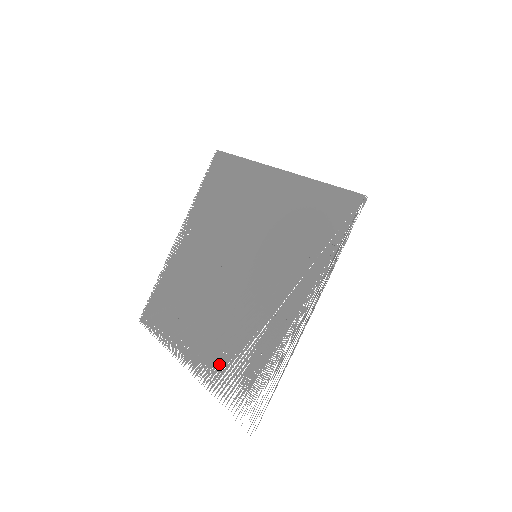
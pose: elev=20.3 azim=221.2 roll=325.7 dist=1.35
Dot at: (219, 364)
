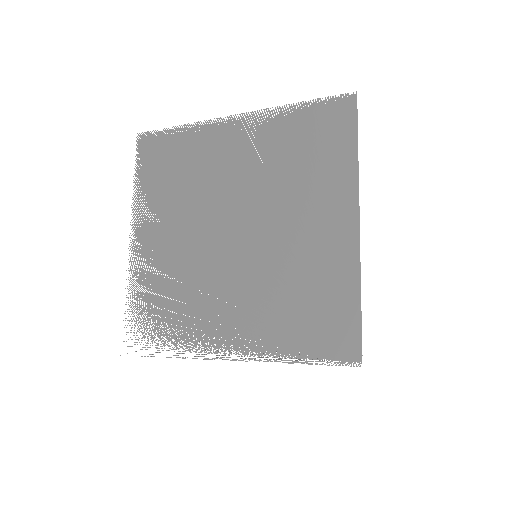
Dot at: (150, 279)
